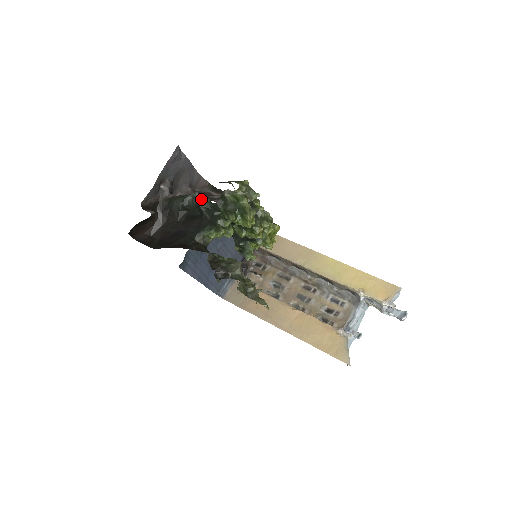
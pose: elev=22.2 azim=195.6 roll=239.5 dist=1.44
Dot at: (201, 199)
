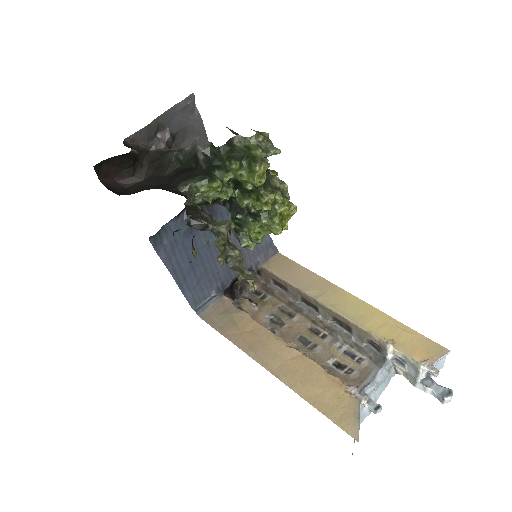
Dot at: occluded
